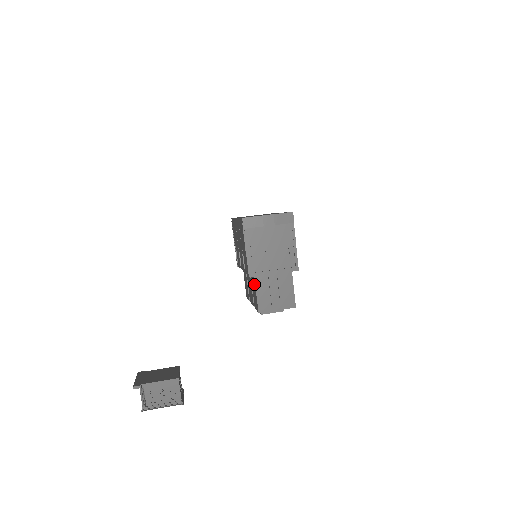
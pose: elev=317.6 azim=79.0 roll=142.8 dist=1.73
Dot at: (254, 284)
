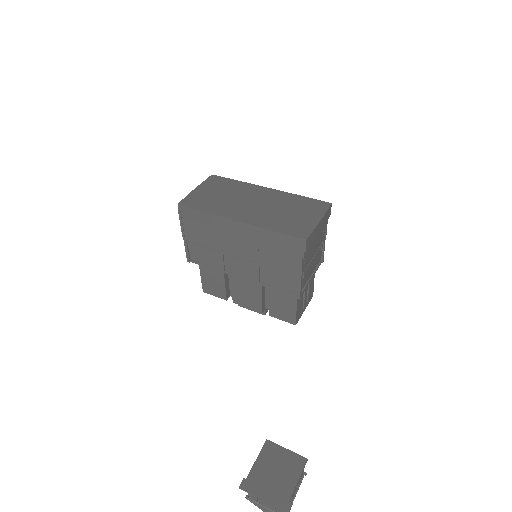
Dot at: (291, 299)
